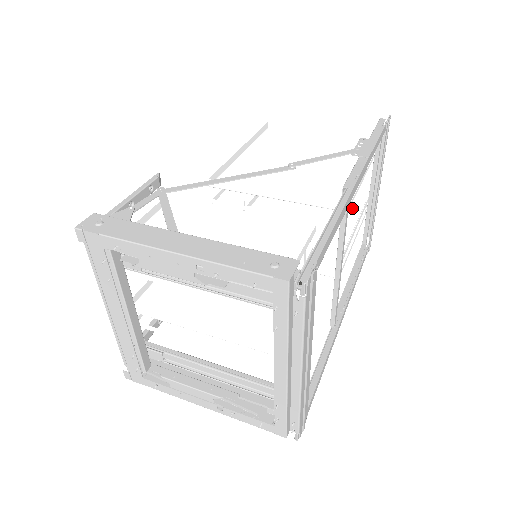
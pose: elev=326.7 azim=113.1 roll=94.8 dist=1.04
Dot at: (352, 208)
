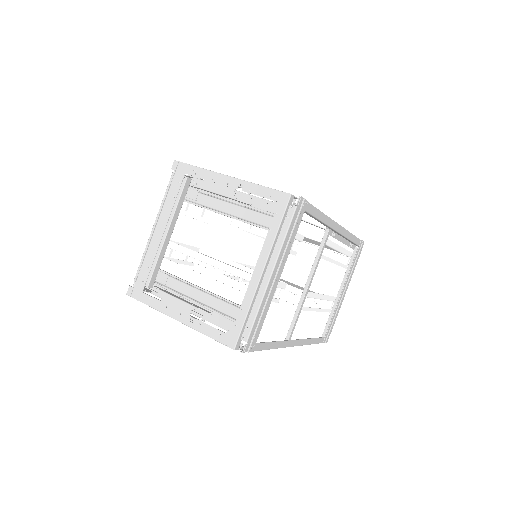
Dot at: occluded
